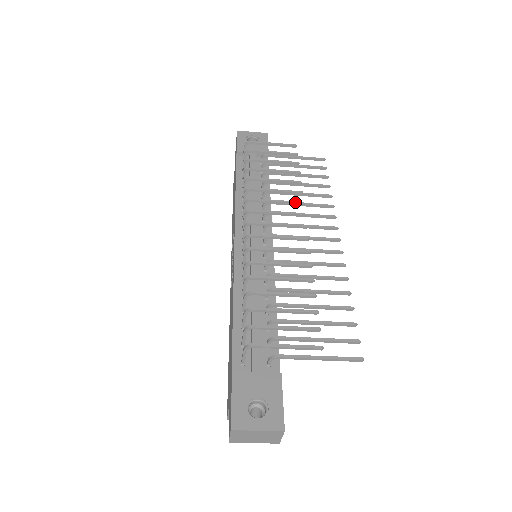
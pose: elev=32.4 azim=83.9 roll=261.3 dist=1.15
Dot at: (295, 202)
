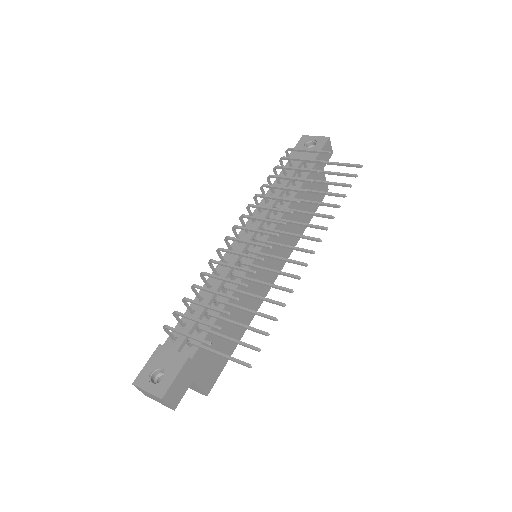
Dot at: (284, 210)
